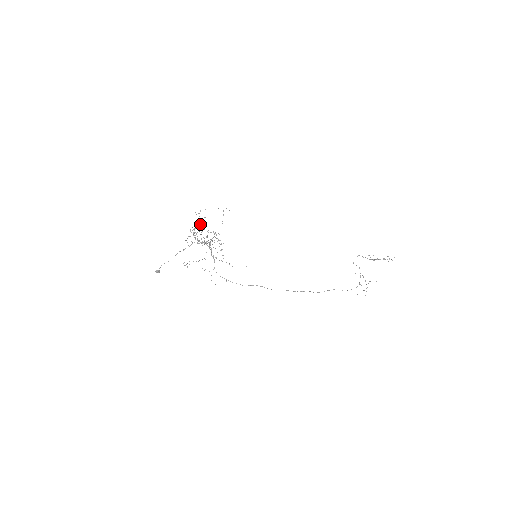
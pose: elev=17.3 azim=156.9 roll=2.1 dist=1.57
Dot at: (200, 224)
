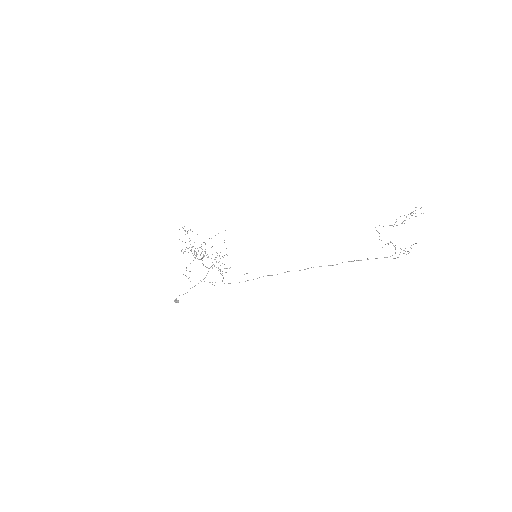
Dot at: occluded
